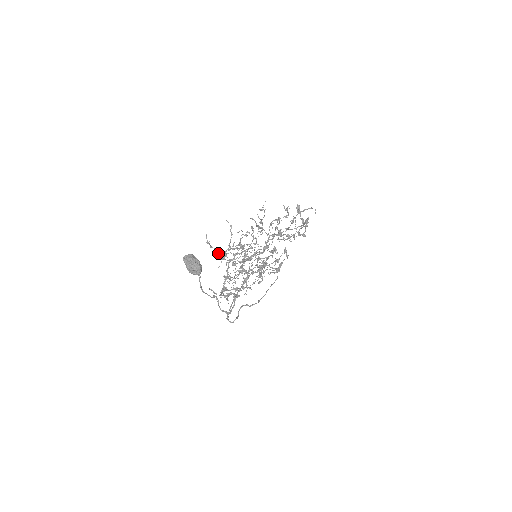
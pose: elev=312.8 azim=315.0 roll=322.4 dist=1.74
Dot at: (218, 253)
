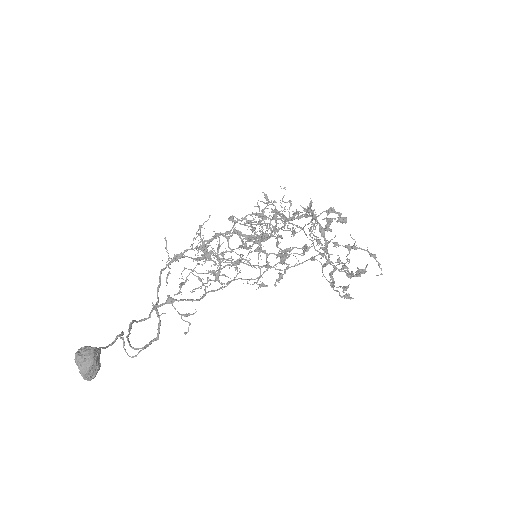
Dot at: (201, 246)
